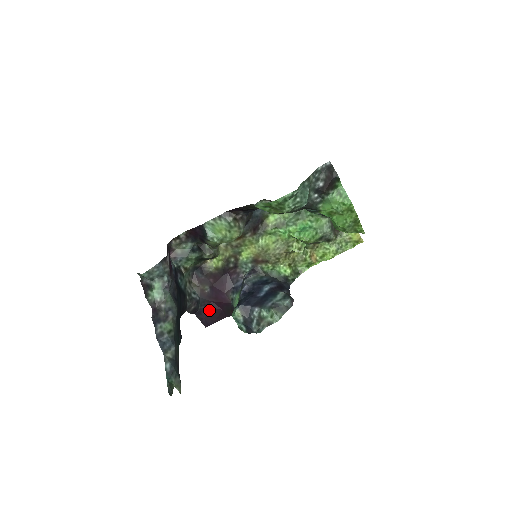
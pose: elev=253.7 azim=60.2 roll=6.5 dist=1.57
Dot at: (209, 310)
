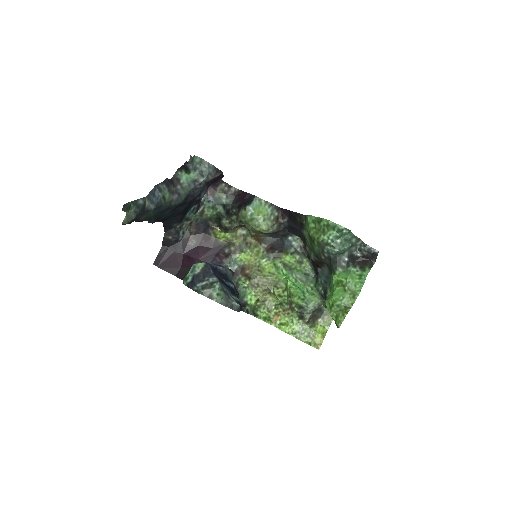
Dot at: (173, 256)
